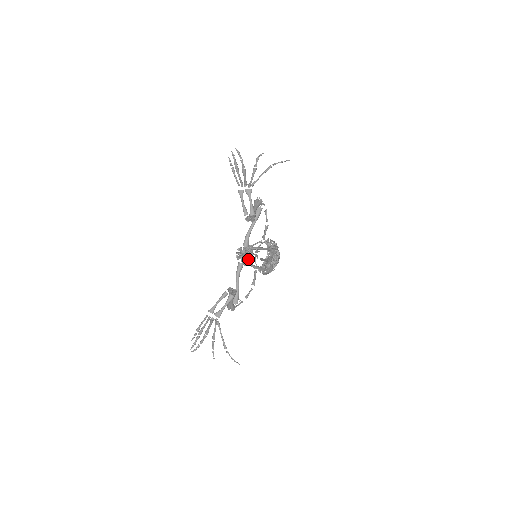
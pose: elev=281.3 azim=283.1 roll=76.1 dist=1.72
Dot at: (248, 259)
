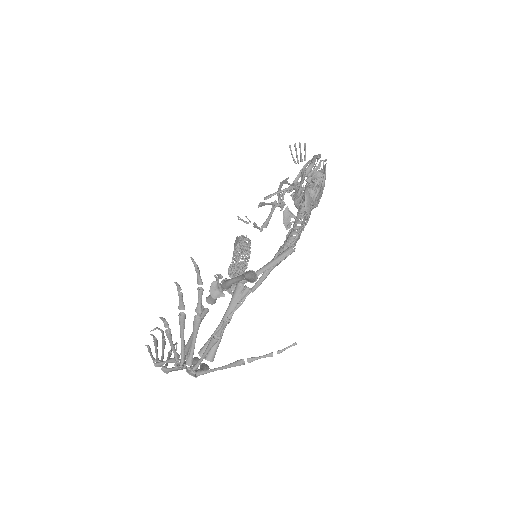
Dot at: occluded
